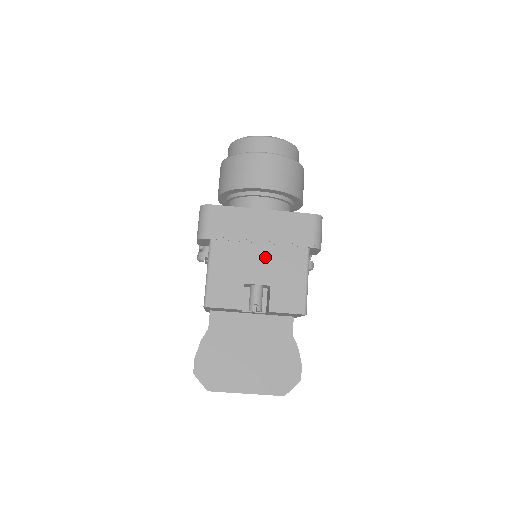
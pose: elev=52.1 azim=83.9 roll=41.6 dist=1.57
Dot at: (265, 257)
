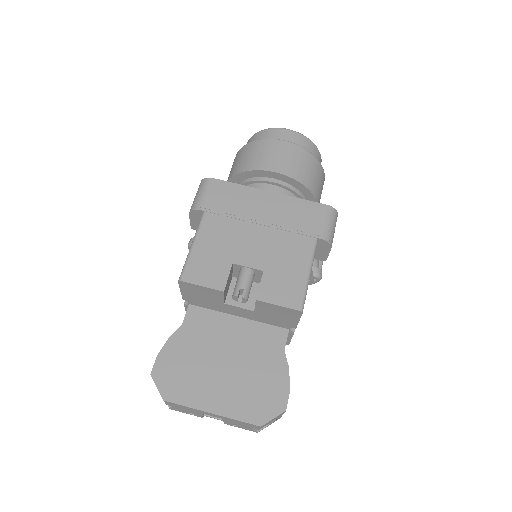
Dot at: (263, 239)
